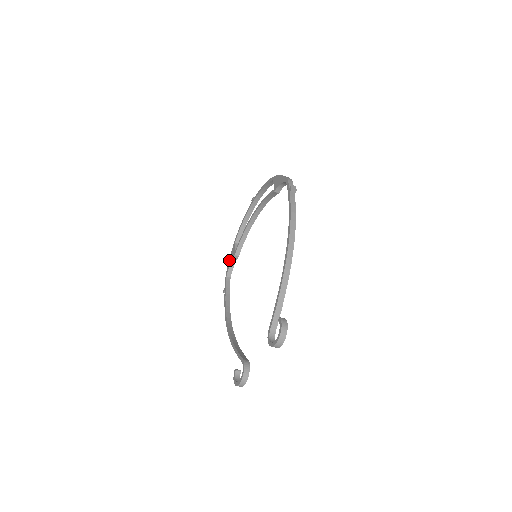
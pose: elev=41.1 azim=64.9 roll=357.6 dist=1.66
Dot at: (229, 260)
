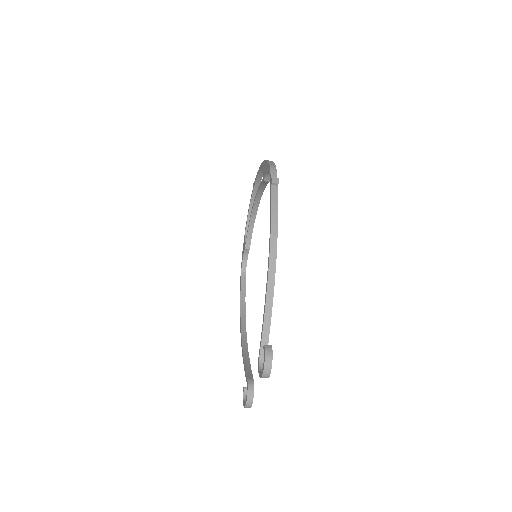
Dot at: (242, 253)
